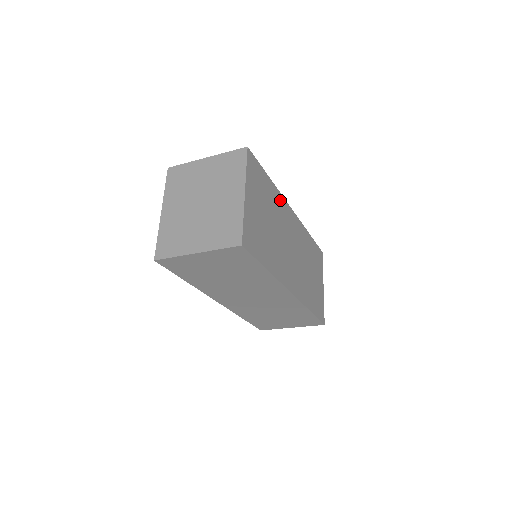
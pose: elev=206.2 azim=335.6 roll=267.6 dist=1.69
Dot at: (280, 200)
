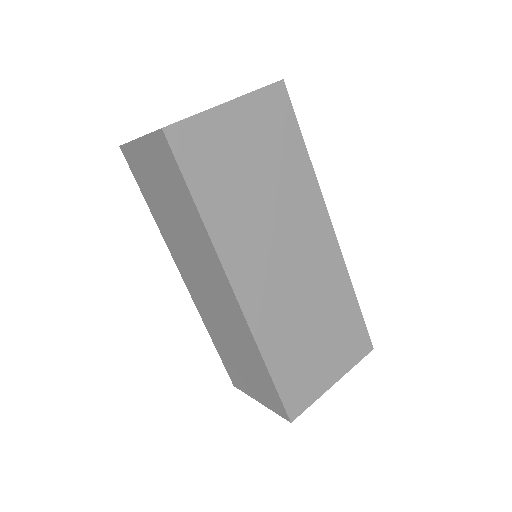
Dot at: (311, 191)
